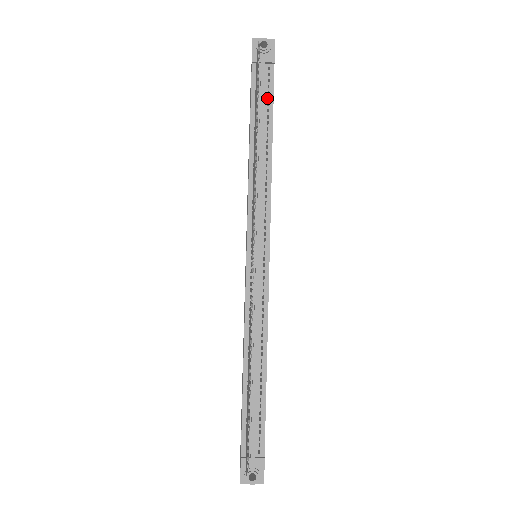
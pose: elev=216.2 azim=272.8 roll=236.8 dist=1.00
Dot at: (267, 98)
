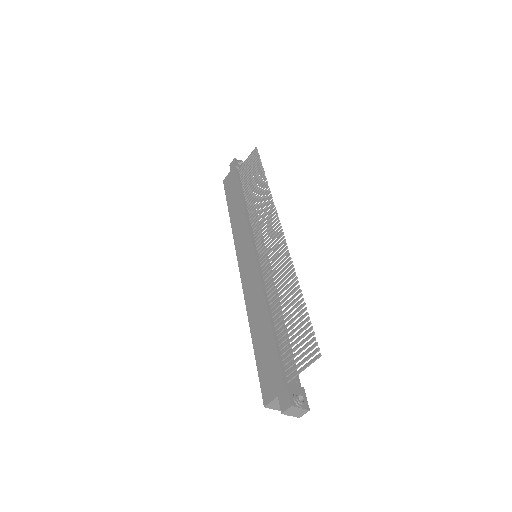
Dot at: occluded
